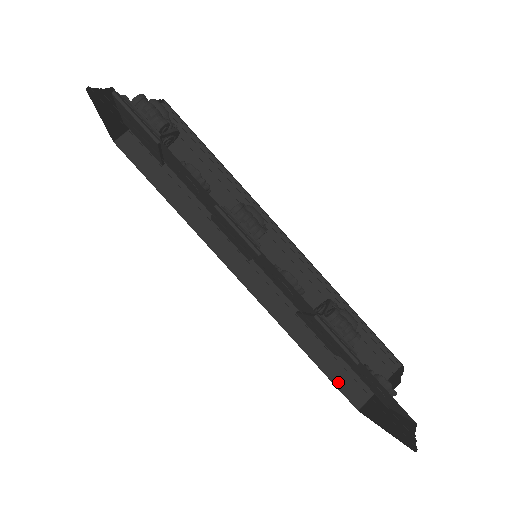
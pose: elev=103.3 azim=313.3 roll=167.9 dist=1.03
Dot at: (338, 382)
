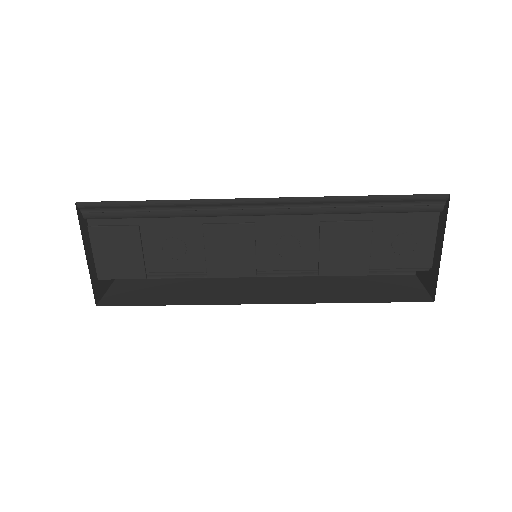
Dot at: (399, 300)
